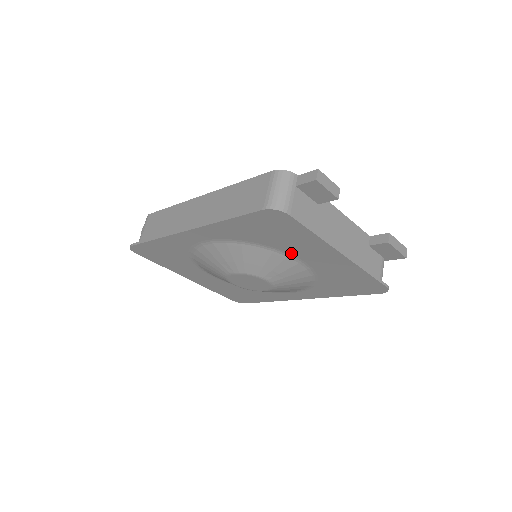
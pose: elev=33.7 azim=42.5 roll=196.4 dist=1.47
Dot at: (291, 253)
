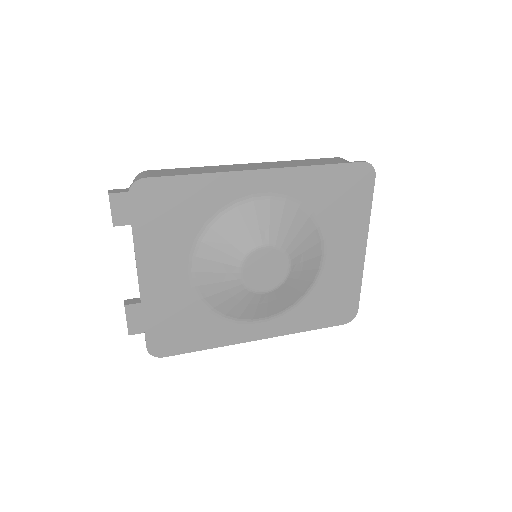
Dot at: (327, 236)
